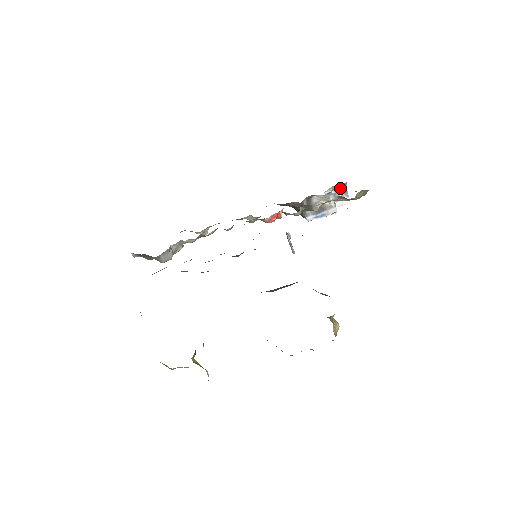
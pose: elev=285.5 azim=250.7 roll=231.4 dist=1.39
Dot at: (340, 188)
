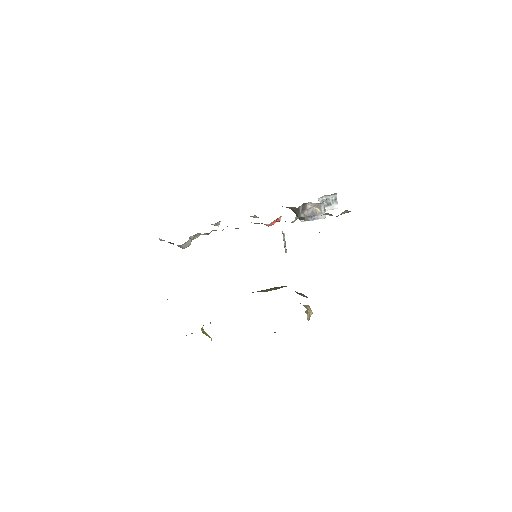
Dot at: (331, 196)
